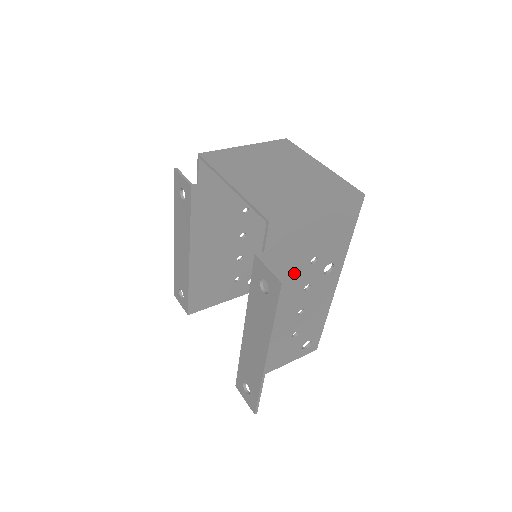
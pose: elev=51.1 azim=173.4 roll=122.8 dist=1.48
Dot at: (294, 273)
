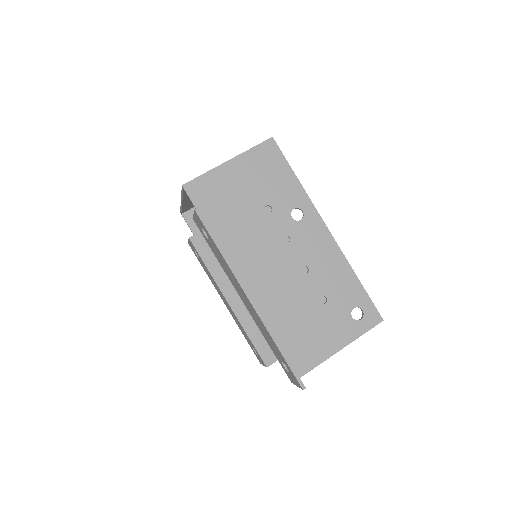
Dot at: (254, 227)
